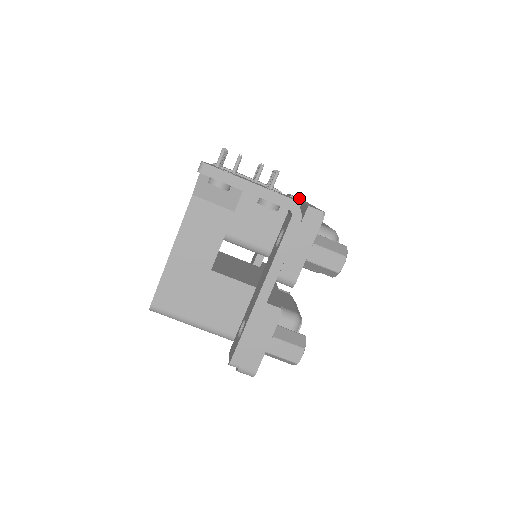
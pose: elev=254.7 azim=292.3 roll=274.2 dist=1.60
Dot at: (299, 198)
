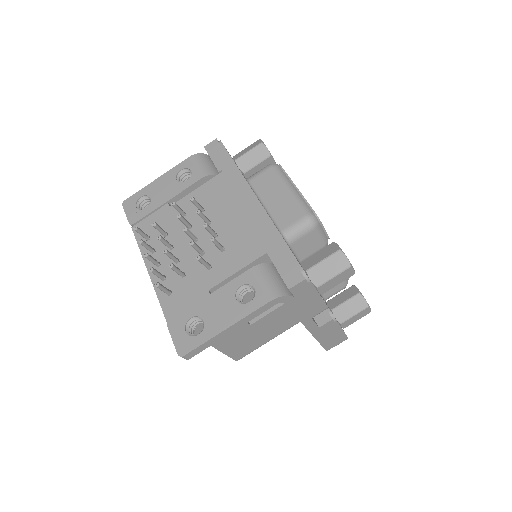
Dot at: (225, 157)
